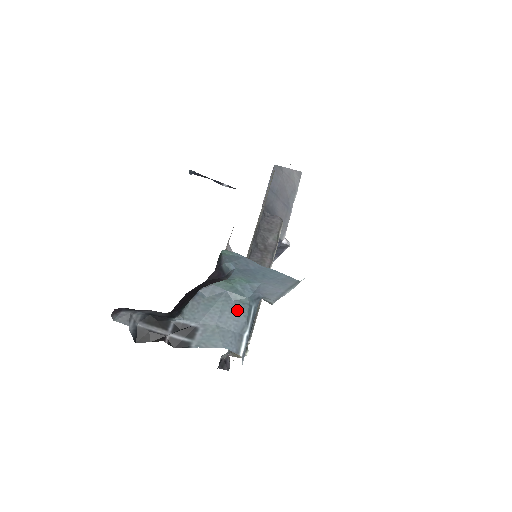
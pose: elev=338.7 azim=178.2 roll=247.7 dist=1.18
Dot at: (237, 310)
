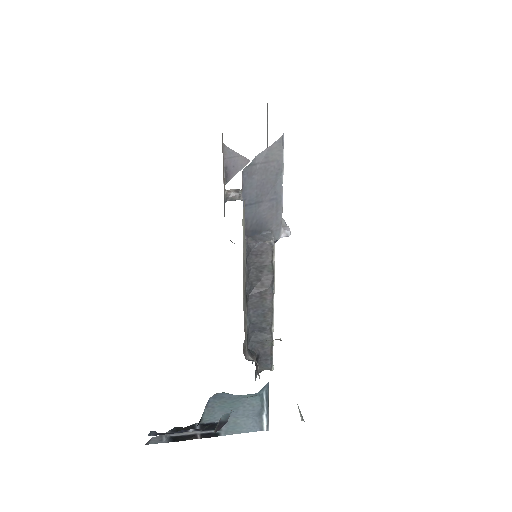
Dot at: (250, 404)
